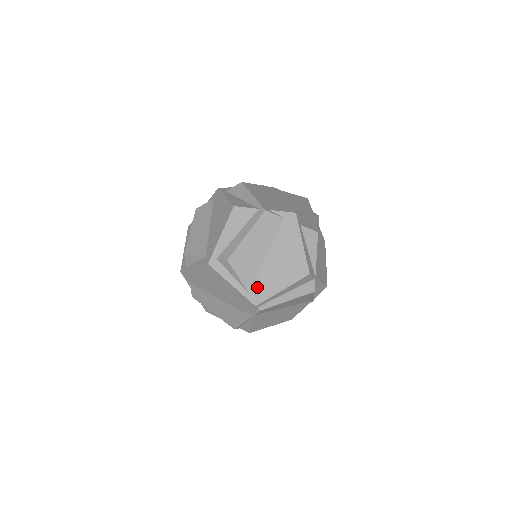
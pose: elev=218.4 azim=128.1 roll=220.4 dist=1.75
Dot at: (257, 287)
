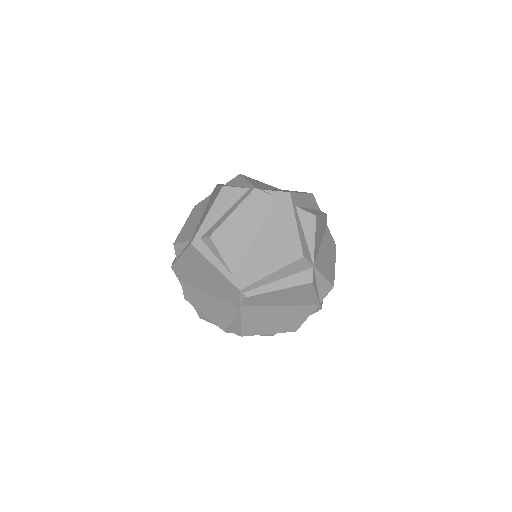
Dot at: (243, 269)
